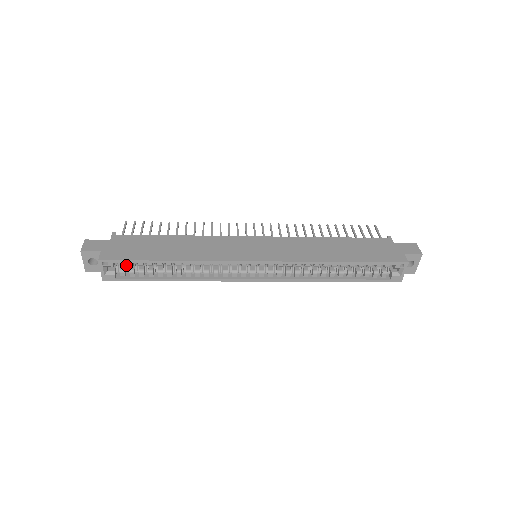
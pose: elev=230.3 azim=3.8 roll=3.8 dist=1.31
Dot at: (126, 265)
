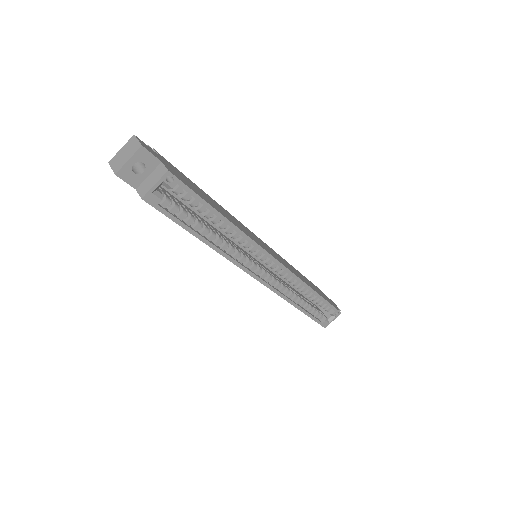
Dot at: (169, 196)
